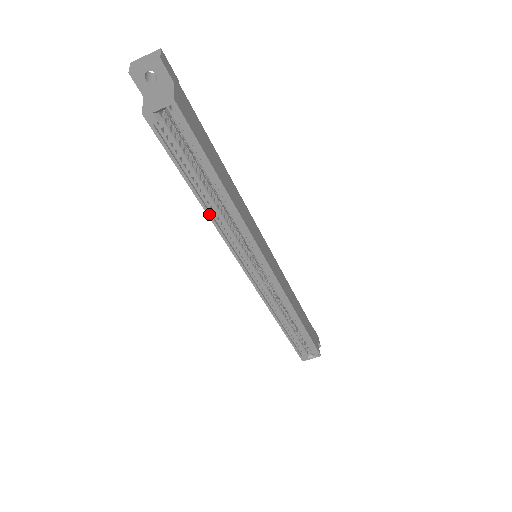
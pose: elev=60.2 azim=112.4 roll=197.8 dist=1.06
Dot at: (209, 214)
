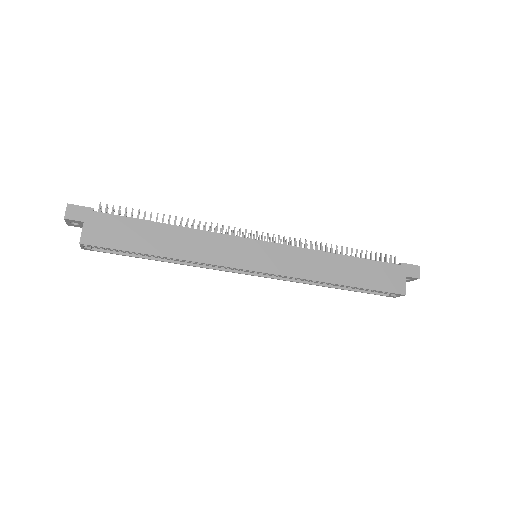
Dot at: (177, 263)
